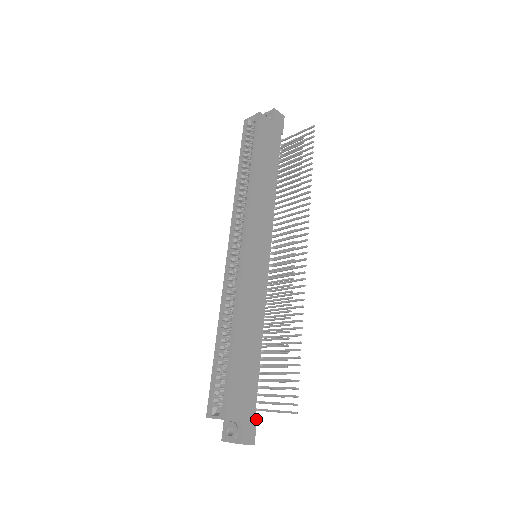
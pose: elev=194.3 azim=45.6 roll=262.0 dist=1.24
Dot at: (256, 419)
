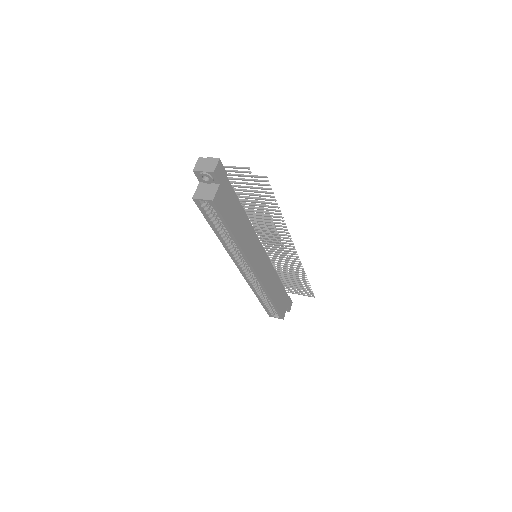
Dot at: occluded
